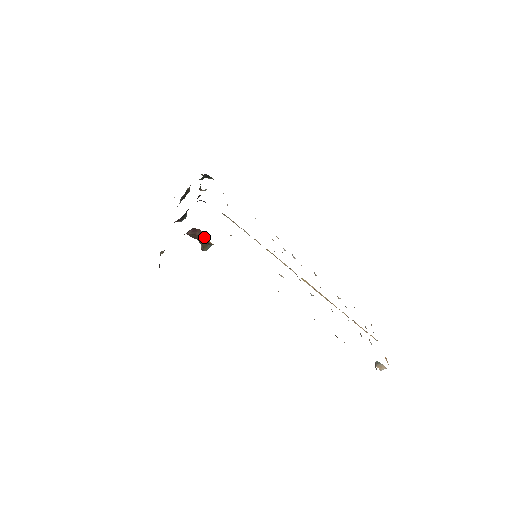
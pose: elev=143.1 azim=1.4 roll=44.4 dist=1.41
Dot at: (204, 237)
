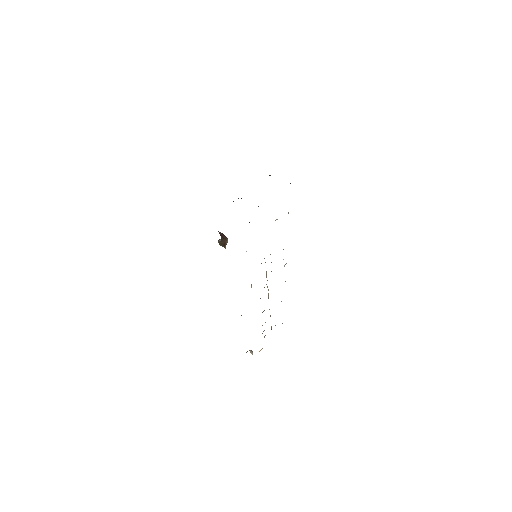
Dot at: (226, 242)
